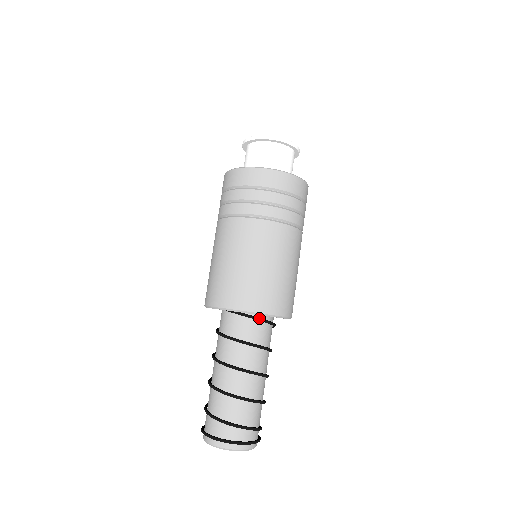
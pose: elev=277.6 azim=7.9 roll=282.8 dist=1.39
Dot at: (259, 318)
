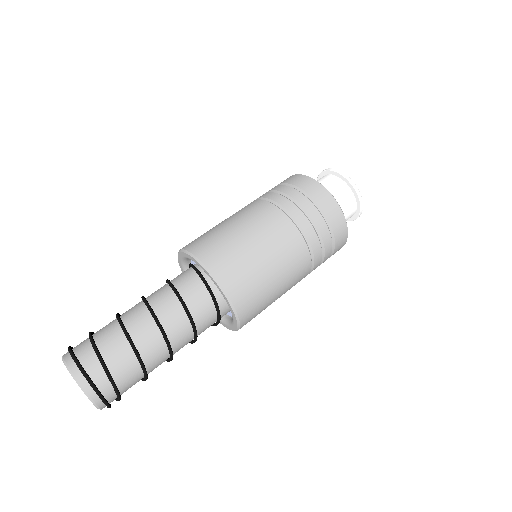
Dot at: (210, 288)
